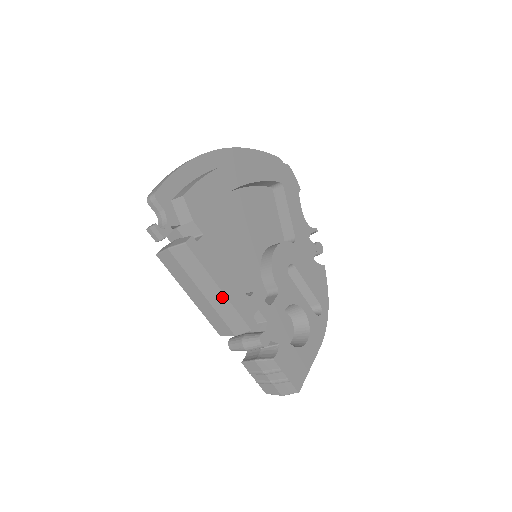
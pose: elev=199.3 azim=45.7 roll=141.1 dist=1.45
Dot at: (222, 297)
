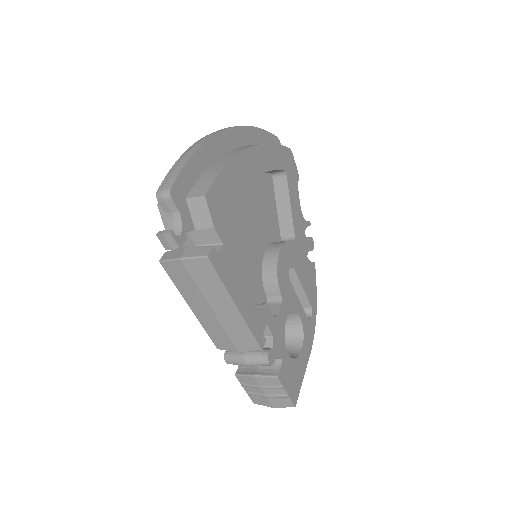
Dot at: (236, 315)
